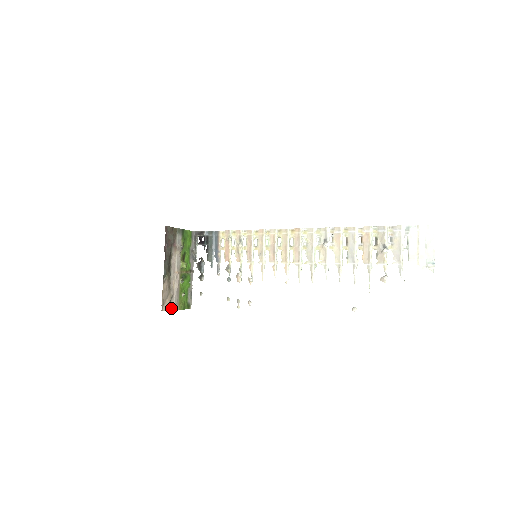
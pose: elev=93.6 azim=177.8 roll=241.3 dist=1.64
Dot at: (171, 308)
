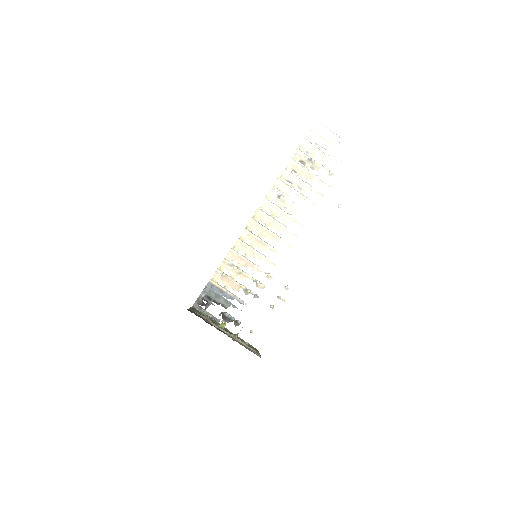
Dot at: occluded
